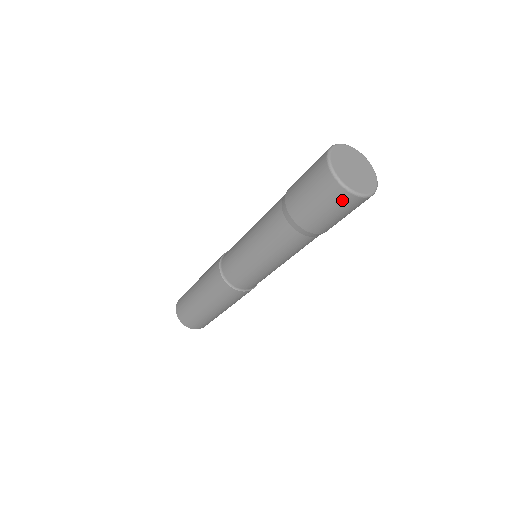
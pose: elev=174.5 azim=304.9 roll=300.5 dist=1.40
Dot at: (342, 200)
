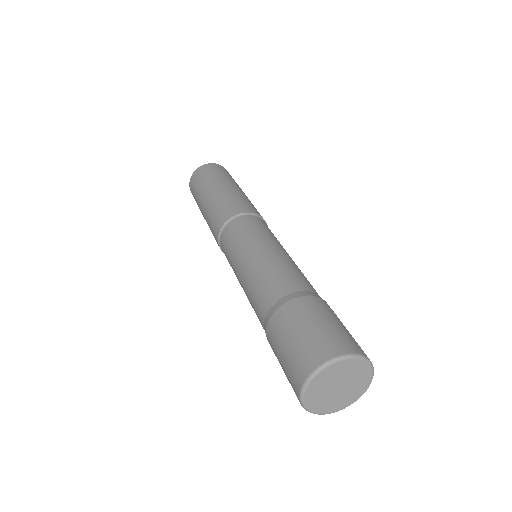
Dot at: occluded
